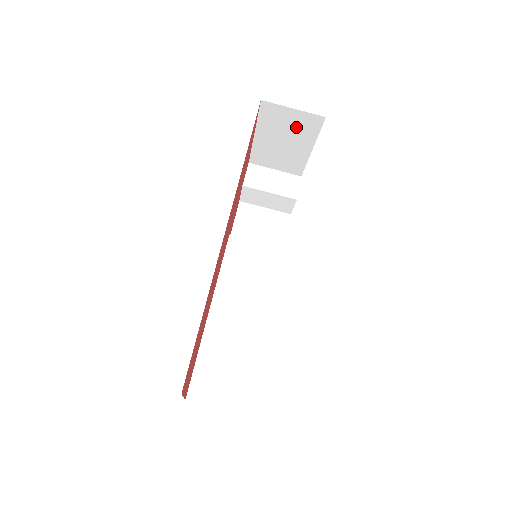
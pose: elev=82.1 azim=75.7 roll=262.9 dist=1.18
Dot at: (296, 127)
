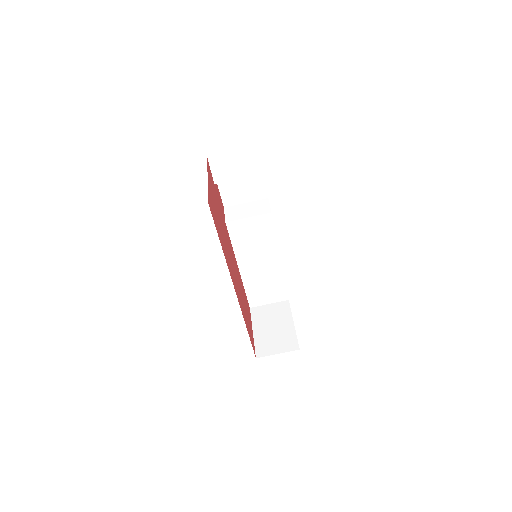
Dot at: occluded
